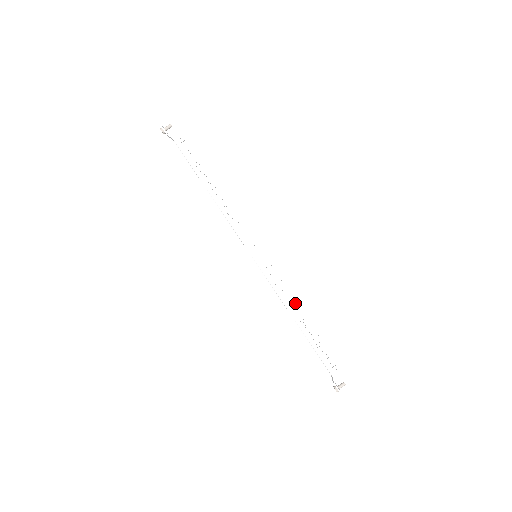
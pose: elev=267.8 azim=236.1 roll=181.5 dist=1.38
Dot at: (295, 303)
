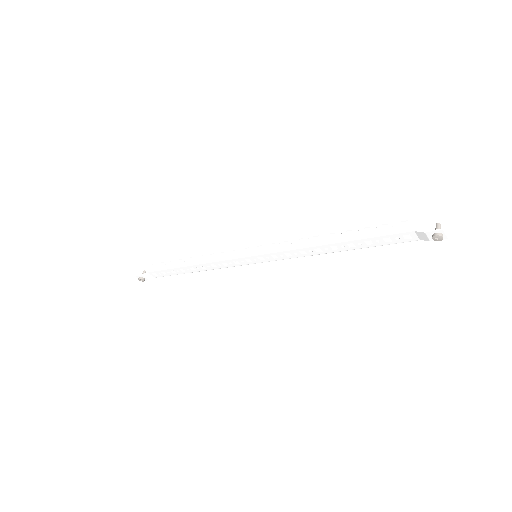
Dot at: (312, 236)
